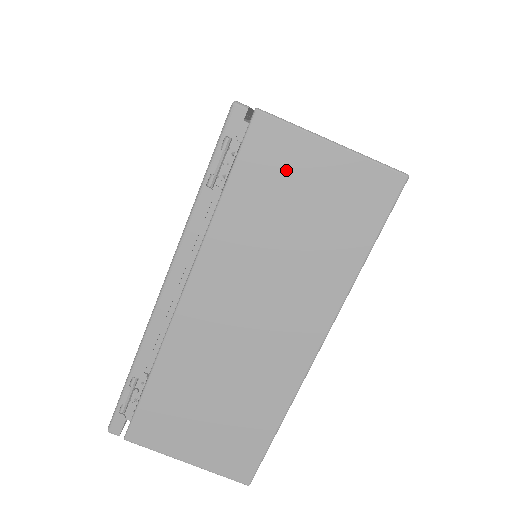
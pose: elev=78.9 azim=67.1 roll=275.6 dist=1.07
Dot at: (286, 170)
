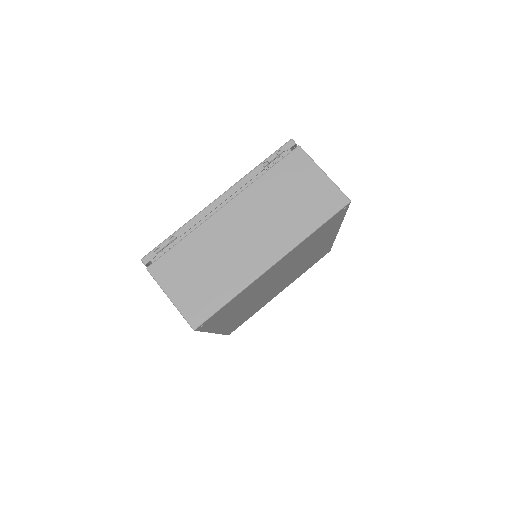
Dot at: (299, 174)
